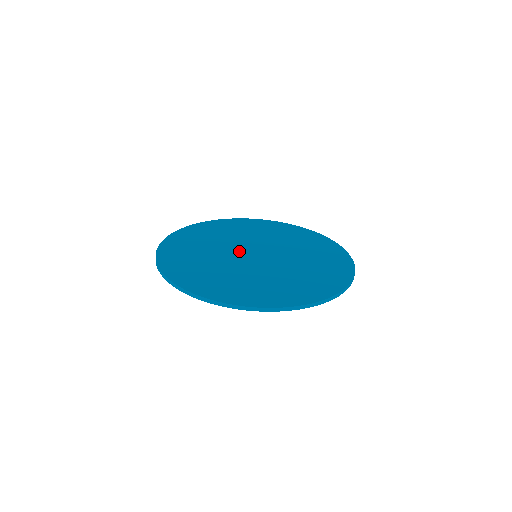
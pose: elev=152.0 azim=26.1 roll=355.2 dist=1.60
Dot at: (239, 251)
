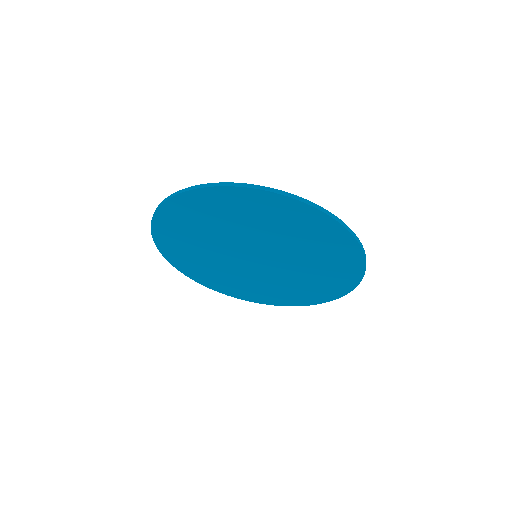
Dot at: occluded
